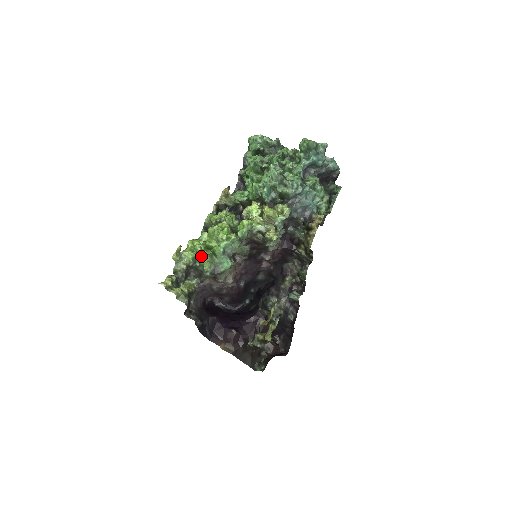
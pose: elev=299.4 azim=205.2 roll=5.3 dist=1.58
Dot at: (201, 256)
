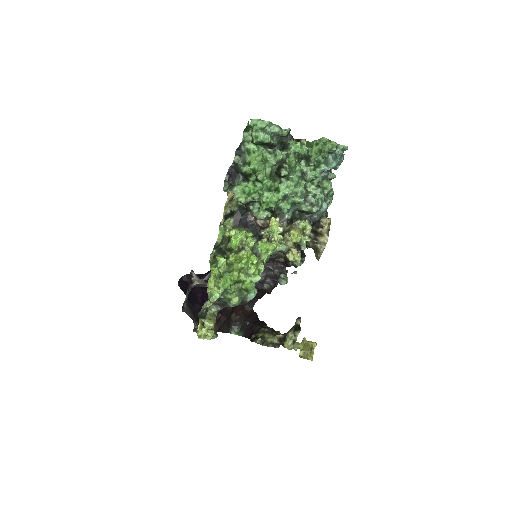
Dot at: (228, 291)
